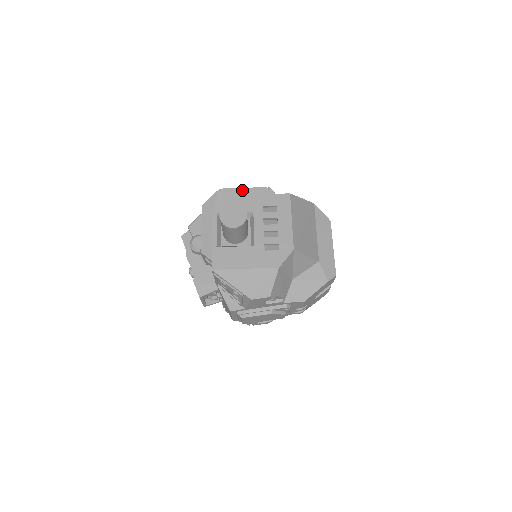
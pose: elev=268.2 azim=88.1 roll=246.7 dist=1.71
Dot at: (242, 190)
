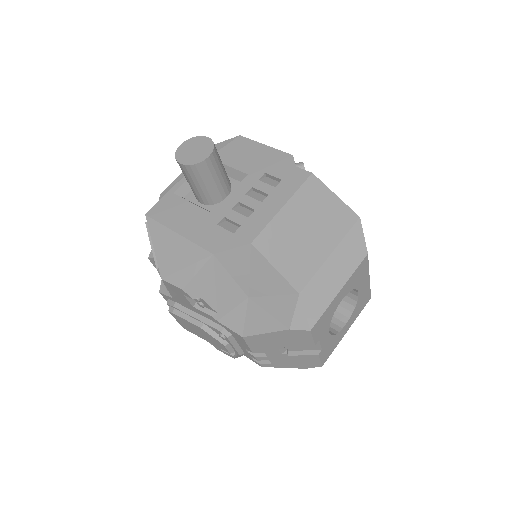
Dot at: (262, 147)
